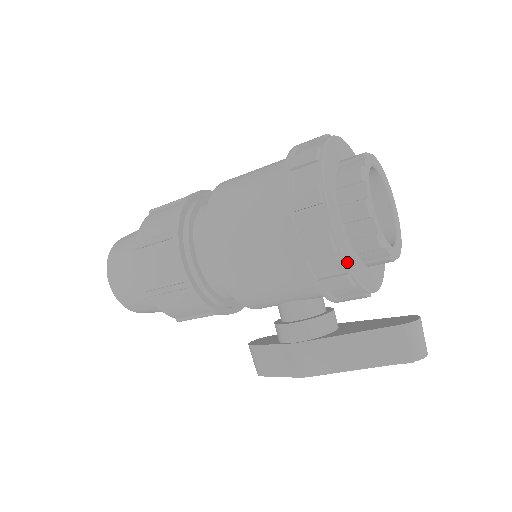
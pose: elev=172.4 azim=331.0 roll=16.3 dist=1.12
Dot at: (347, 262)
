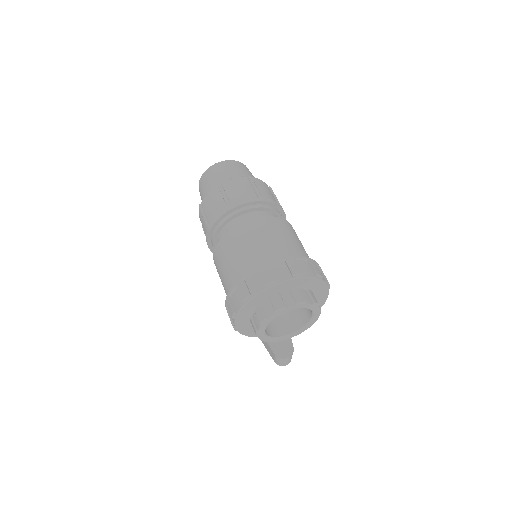
Dot at: occluded
